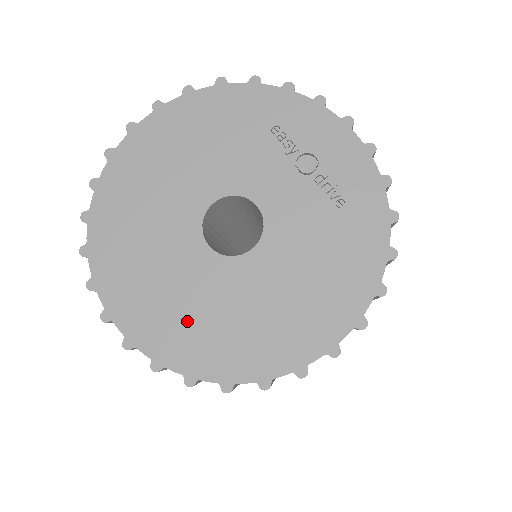
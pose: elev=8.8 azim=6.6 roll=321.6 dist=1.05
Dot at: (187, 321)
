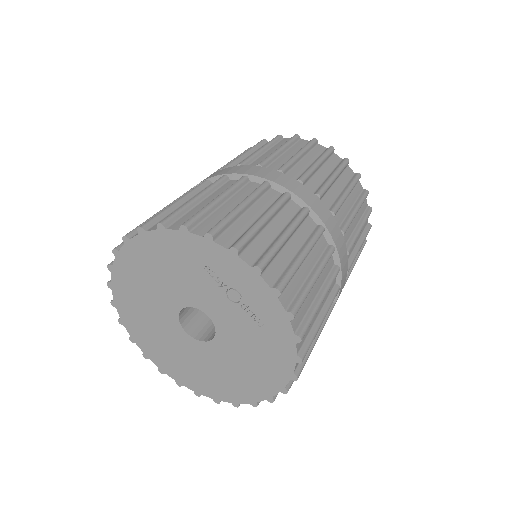
Dot at: (187, 368)
